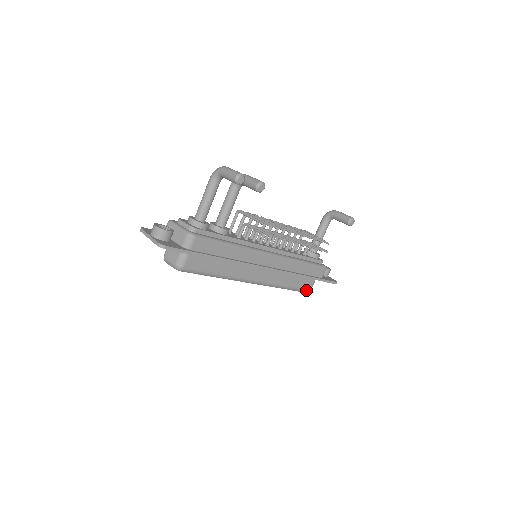
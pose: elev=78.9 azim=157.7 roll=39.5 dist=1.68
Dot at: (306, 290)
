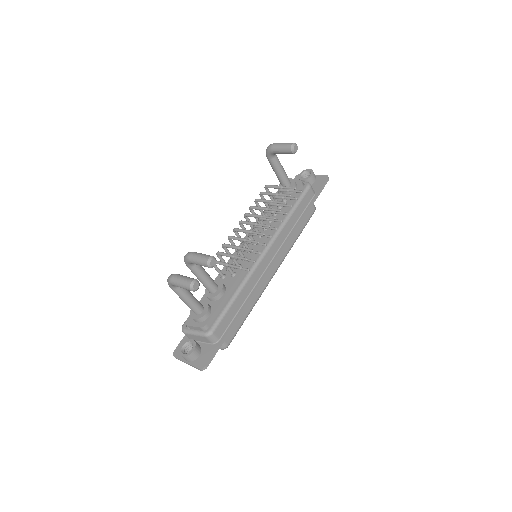
Dot at: (312, 214)
